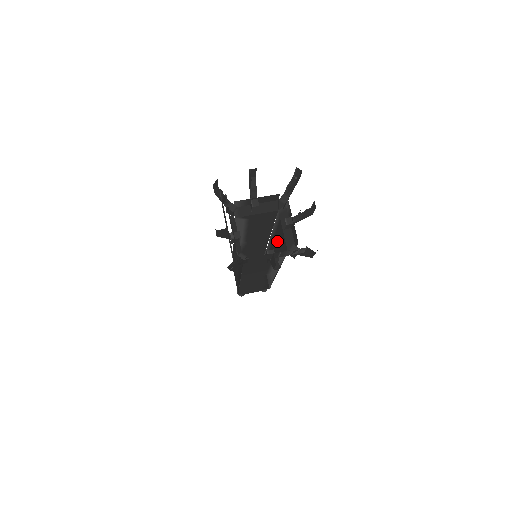
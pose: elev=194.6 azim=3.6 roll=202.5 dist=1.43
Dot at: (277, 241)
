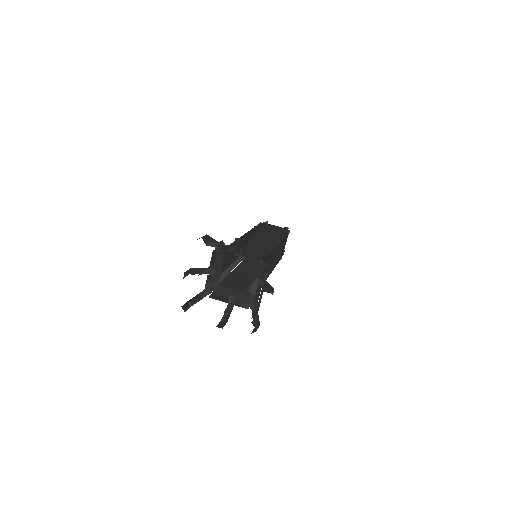
Dot at: occluded
